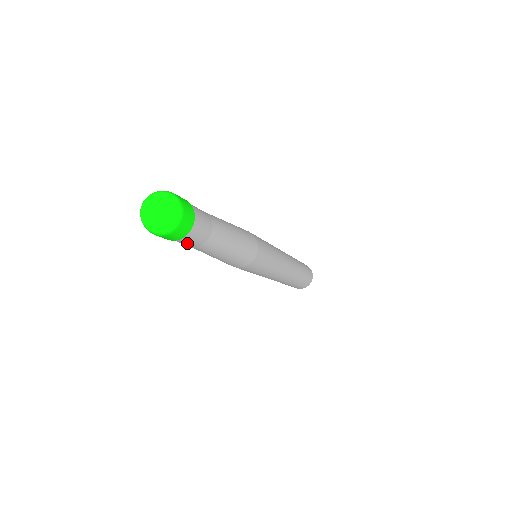
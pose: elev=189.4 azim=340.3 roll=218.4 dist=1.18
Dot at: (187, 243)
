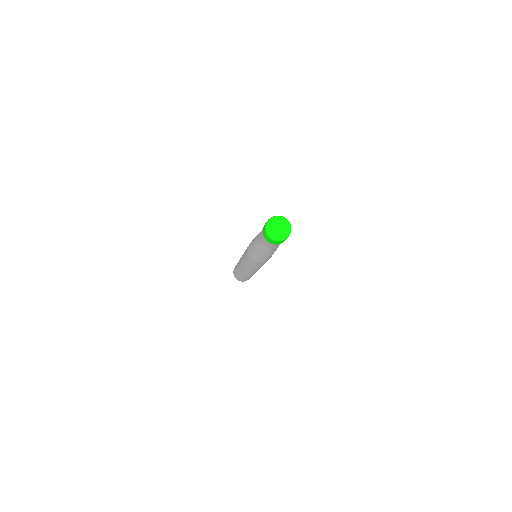
Dot at: occluded
